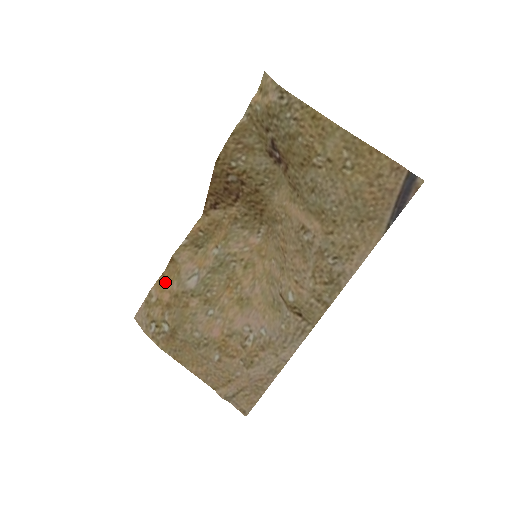
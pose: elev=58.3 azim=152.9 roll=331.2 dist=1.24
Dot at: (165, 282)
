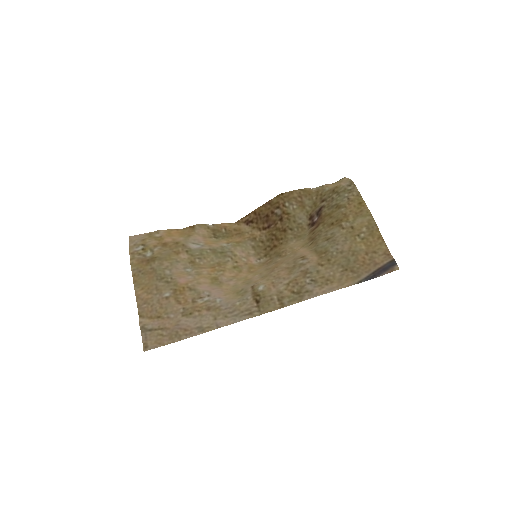
Dot at: (175, 234)
